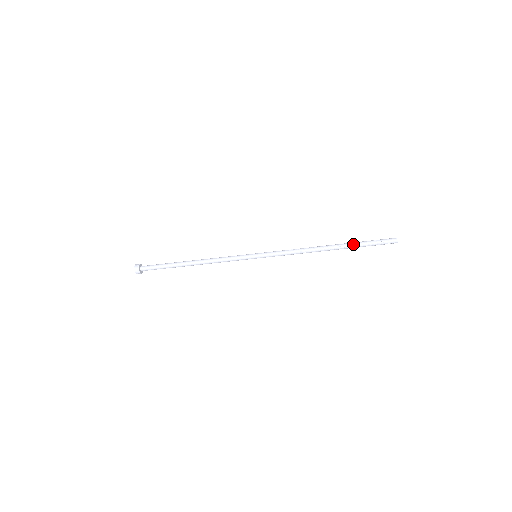
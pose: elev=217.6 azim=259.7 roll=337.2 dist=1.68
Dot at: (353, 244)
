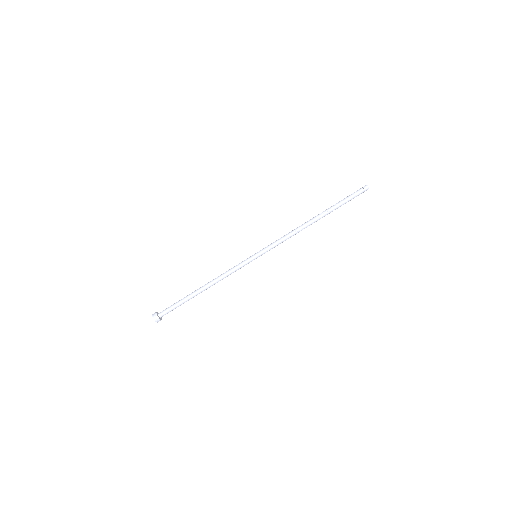
Dot at: (333, 206)
